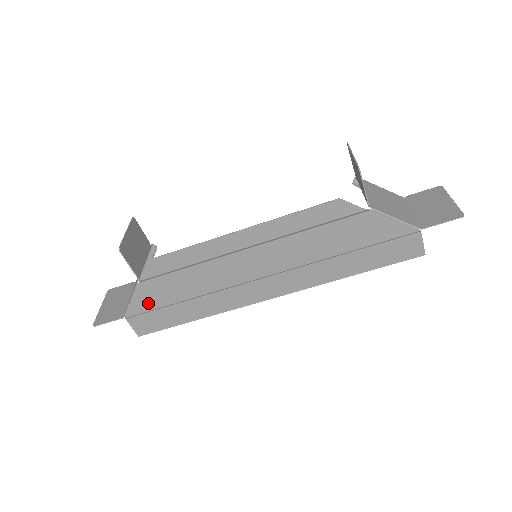
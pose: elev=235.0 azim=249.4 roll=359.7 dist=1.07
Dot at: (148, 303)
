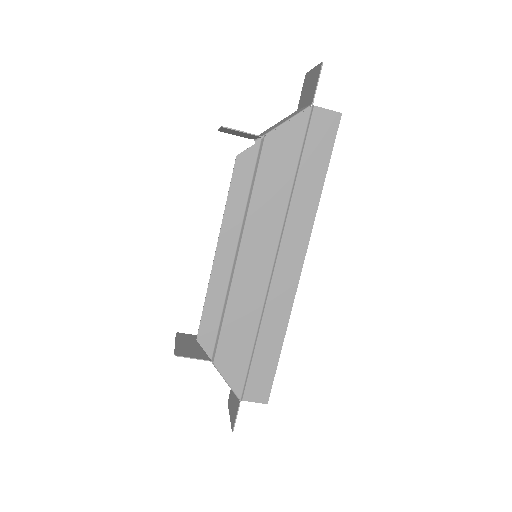
Dot at: (238, 371)
